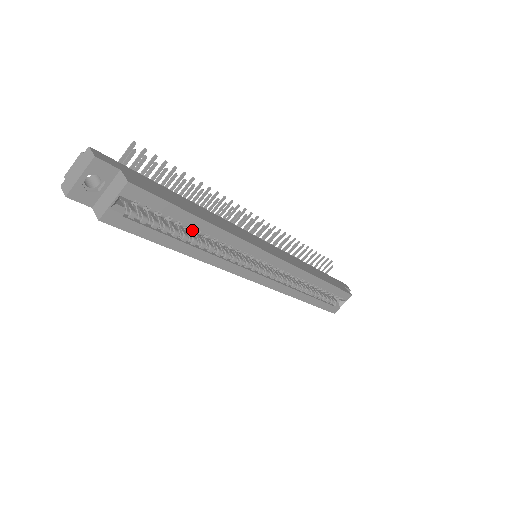
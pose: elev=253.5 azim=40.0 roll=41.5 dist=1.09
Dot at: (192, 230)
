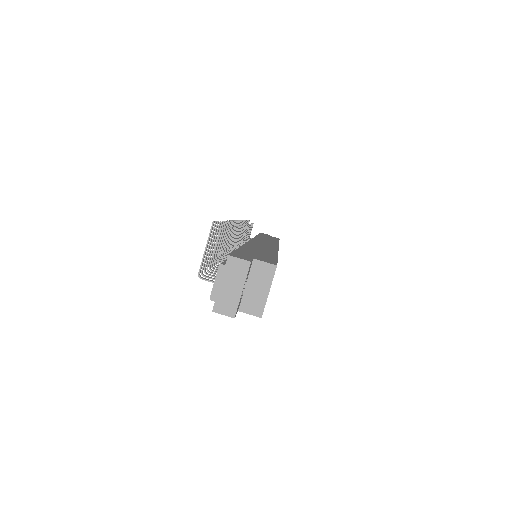
Dot at: occluded
